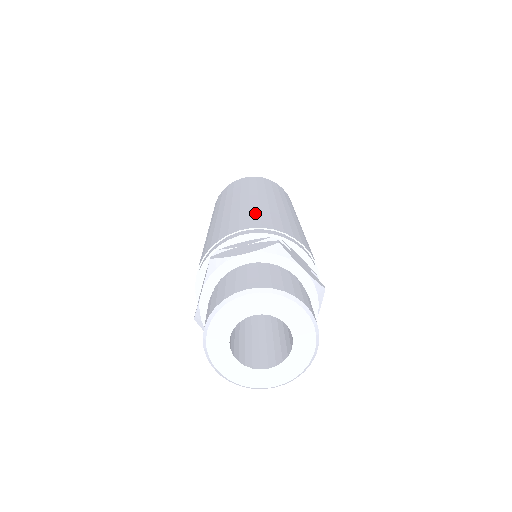
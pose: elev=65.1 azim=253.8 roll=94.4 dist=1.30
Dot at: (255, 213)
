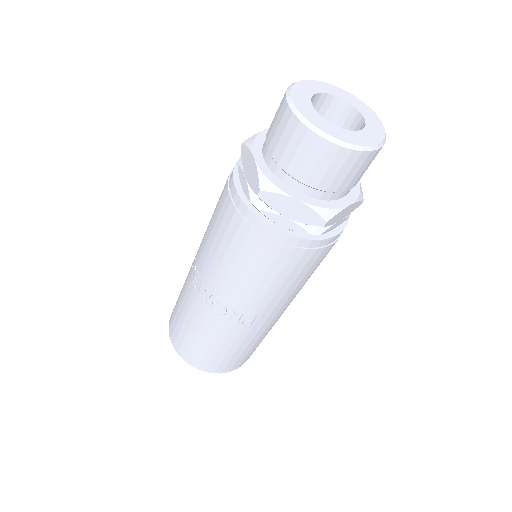
Dot at: occluded
